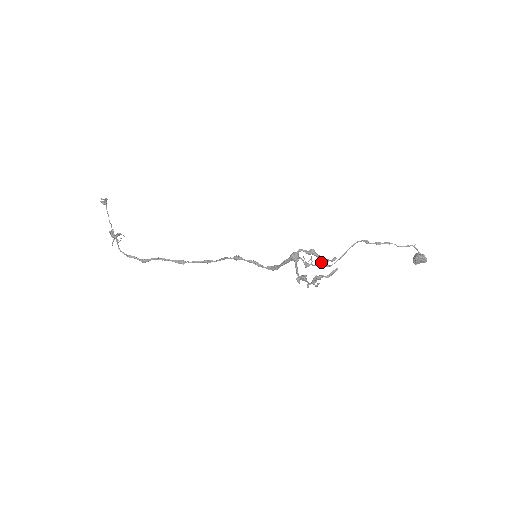
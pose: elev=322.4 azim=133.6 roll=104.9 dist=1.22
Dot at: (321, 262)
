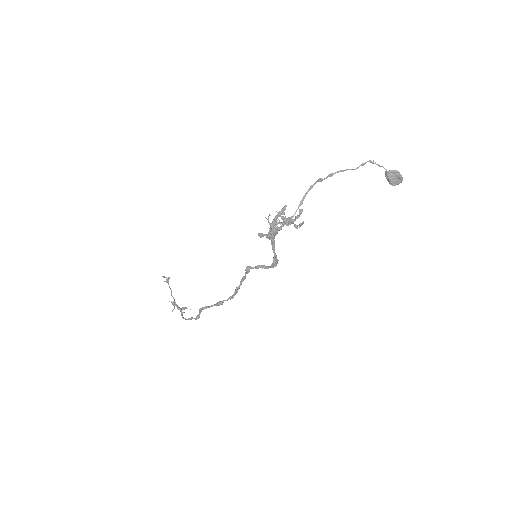
Dot at: (276, 211)
